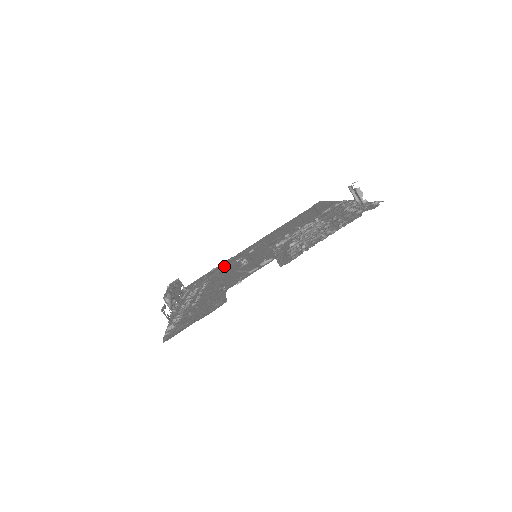
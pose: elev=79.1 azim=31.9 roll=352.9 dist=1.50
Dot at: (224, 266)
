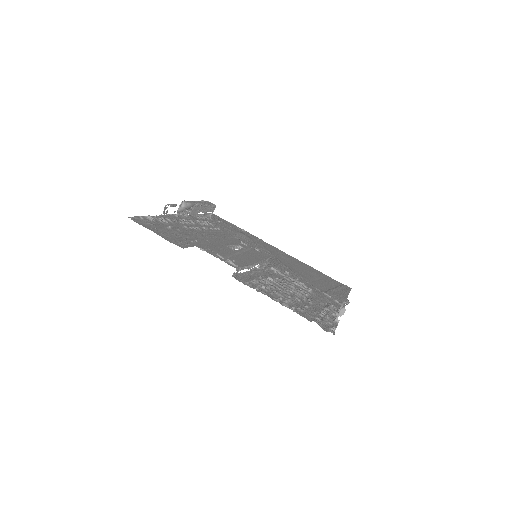
Dot at: (245, 236)
